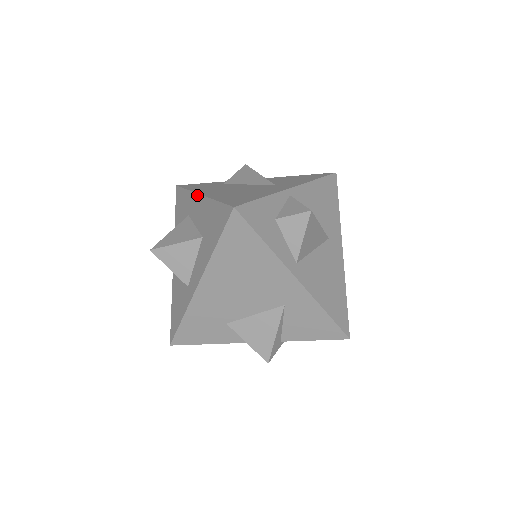
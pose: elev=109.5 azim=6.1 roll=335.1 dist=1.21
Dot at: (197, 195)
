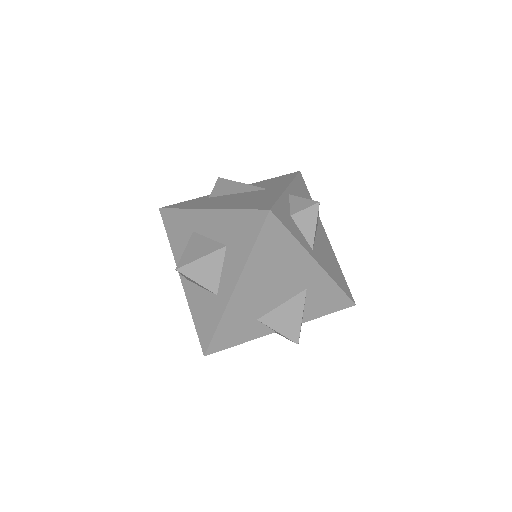
Dot at: (202, 210)
